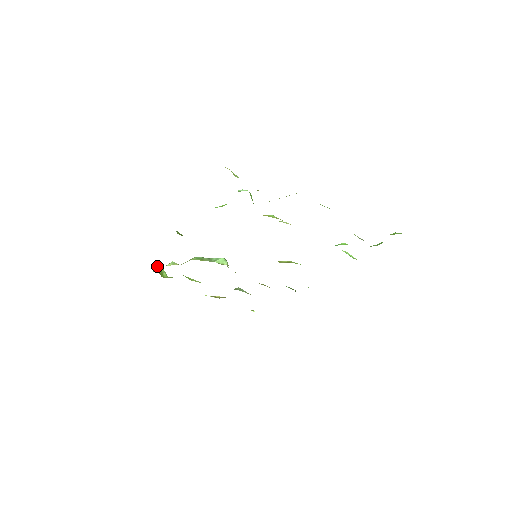
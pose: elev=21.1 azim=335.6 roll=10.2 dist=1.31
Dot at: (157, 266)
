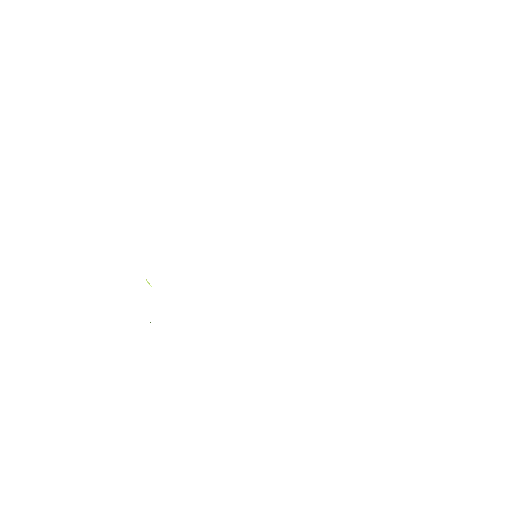
Dot at: occluded
